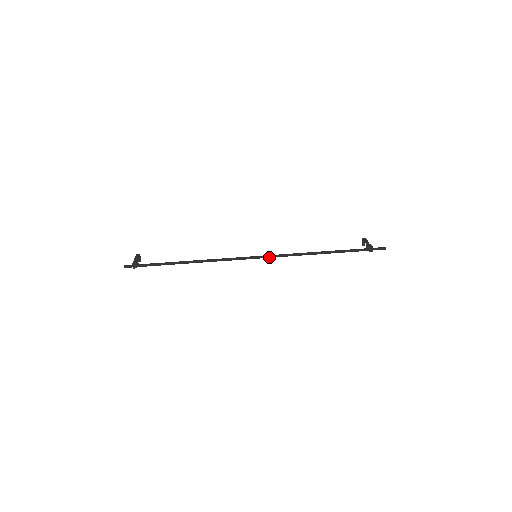
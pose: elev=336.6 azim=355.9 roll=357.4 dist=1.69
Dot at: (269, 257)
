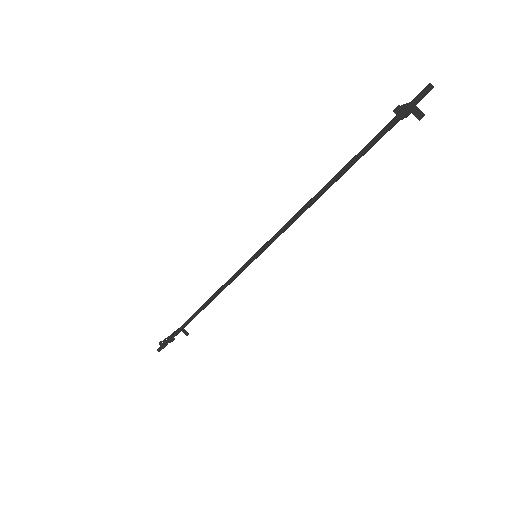
Dot at: (265, 247)
